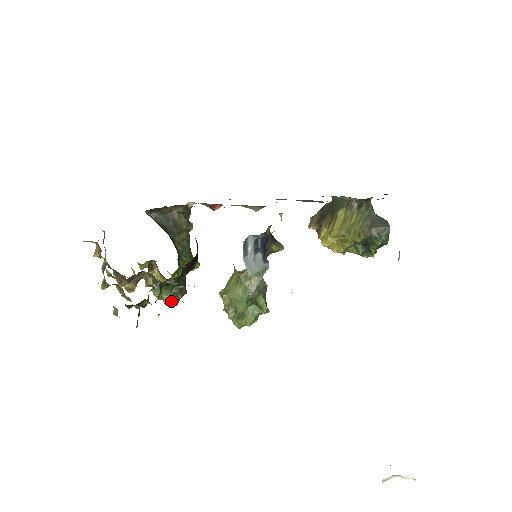
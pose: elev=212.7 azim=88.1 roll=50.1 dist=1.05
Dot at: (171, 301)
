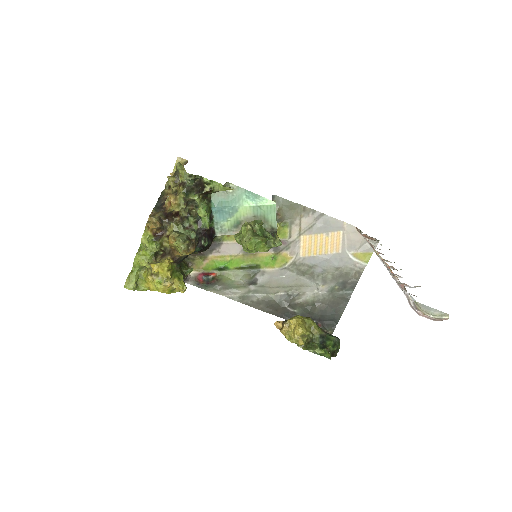
Dot at: (185, 239)
